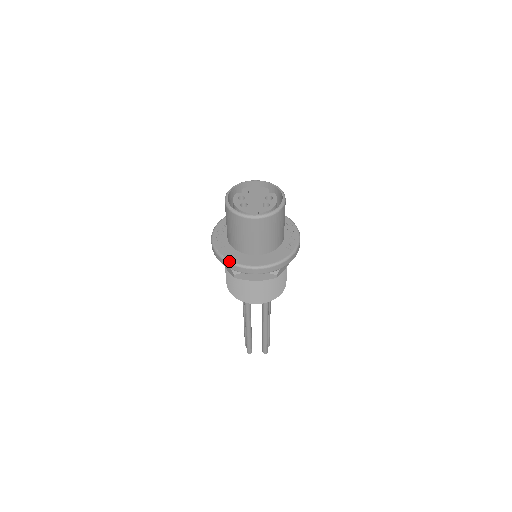
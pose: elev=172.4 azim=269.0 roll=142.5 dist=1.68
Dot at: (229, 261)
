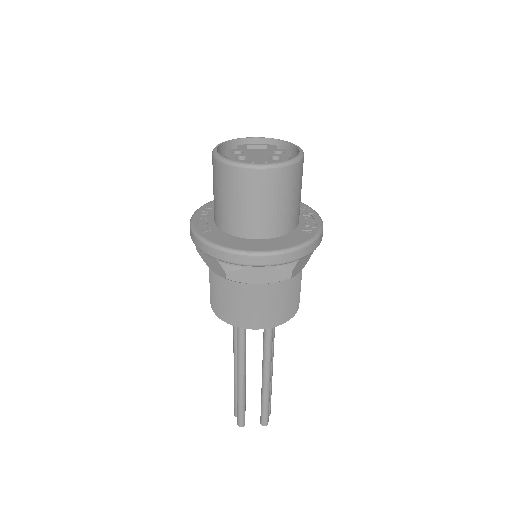
Dot at: (218, 246)
